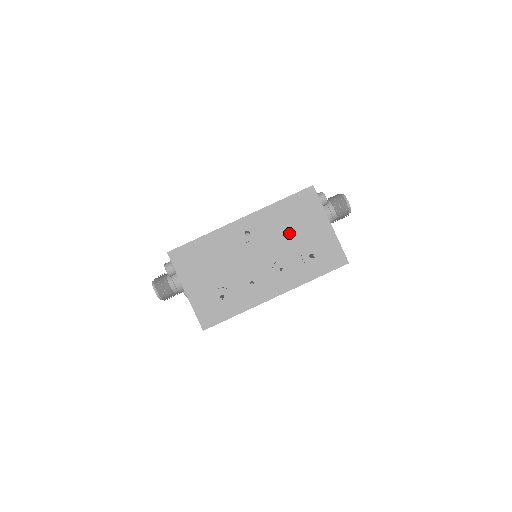
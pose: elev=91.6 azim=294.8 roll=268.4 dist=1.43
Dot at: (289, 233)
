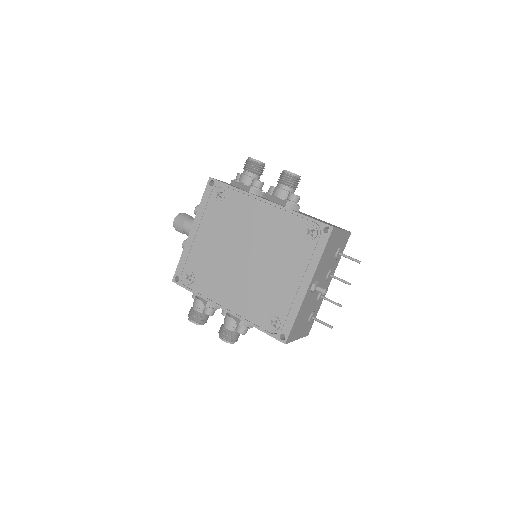
Dot at: (329, 259)
